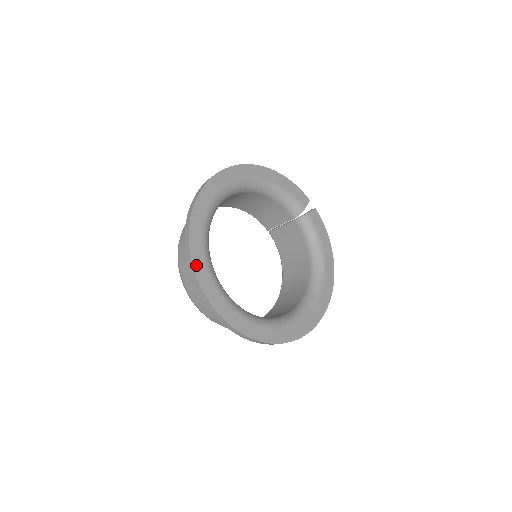
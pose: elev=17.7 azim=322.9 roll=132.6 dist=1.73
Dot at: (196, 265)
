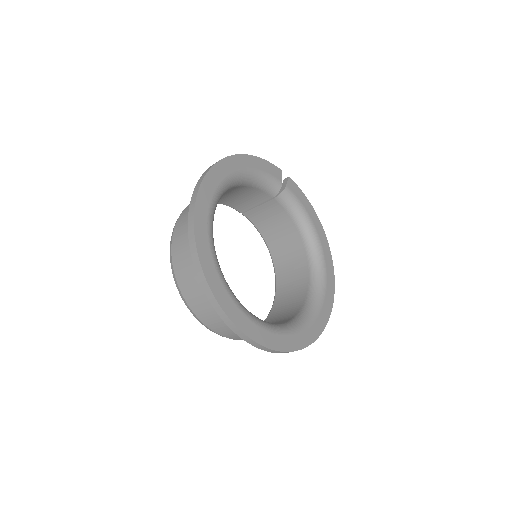
Dot at: (226, 309)
